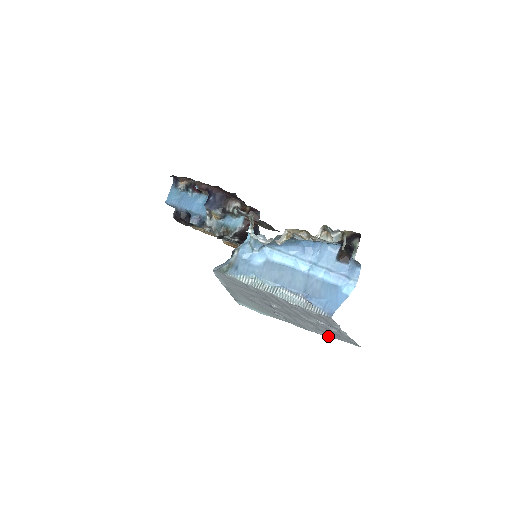
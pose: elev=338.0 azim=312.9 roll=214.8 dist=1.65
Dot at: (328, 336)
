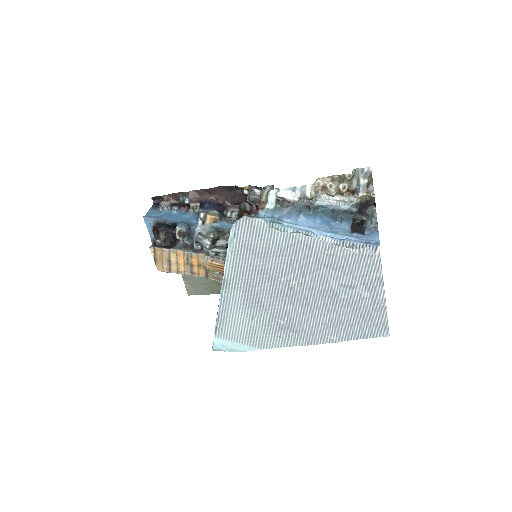
Dot at: (345, 340)
